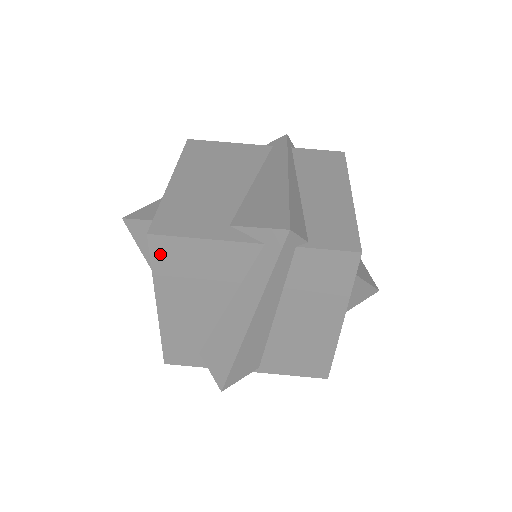
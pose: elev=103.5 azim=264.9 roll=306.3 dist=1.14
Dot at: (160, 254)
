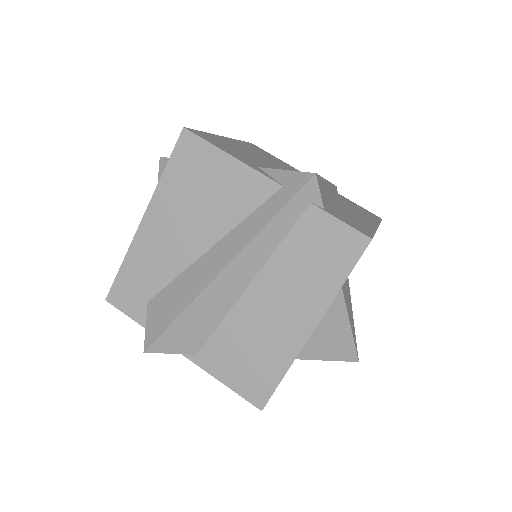
Dot at: (182, 155)
